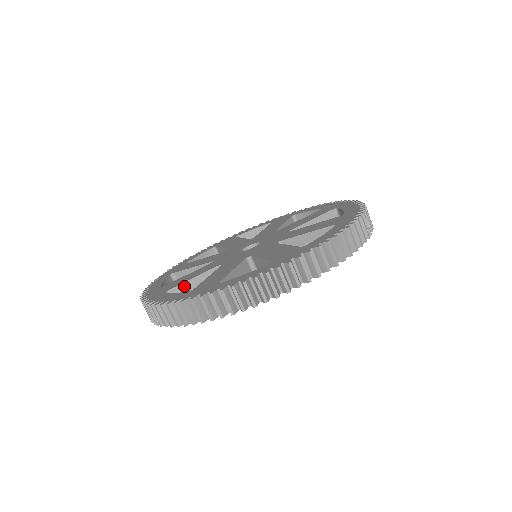
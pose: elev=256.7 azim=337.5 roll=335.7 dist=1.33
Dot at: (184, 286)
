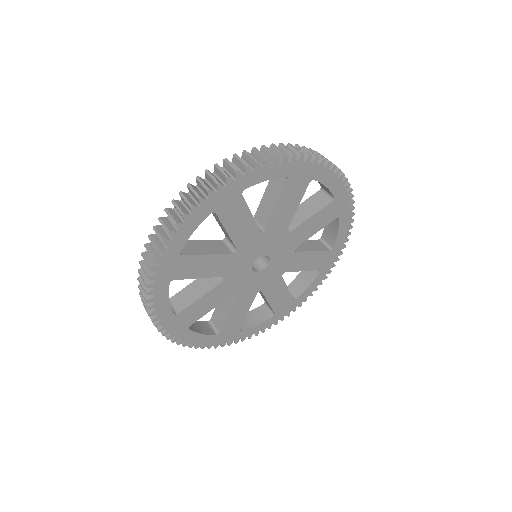
Dot at: (183, 292)
